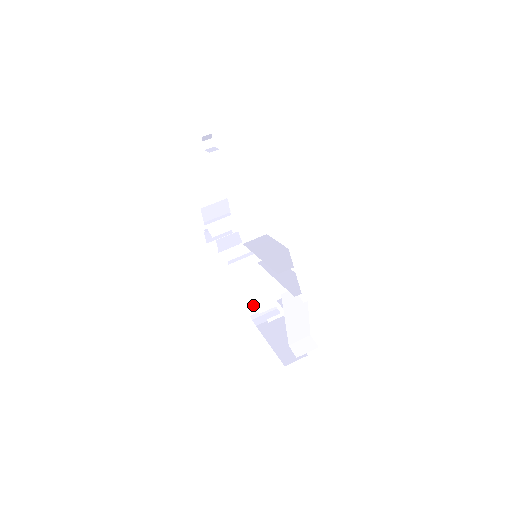
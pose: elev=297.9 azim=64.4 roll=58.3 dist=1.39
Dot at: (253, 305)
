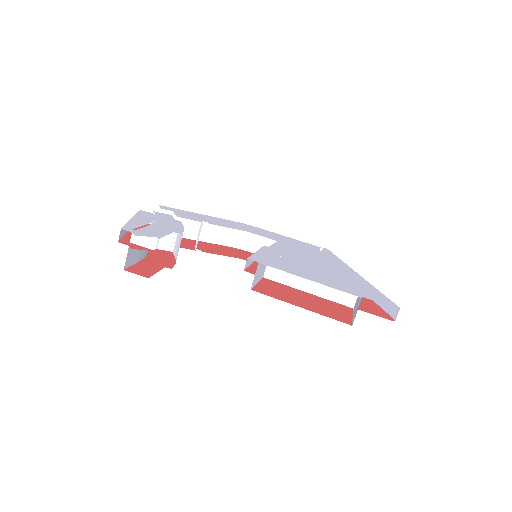
Dot at: (227, 239)
